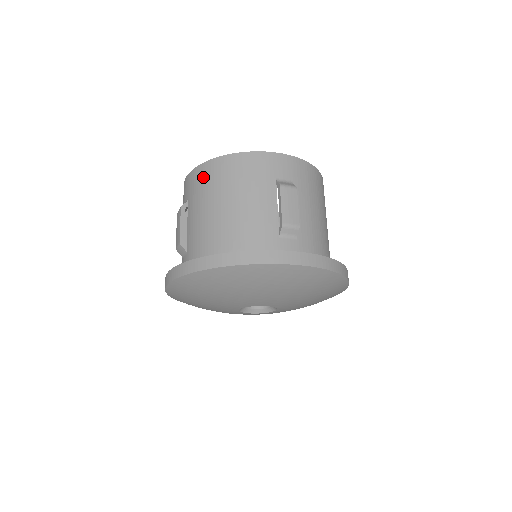
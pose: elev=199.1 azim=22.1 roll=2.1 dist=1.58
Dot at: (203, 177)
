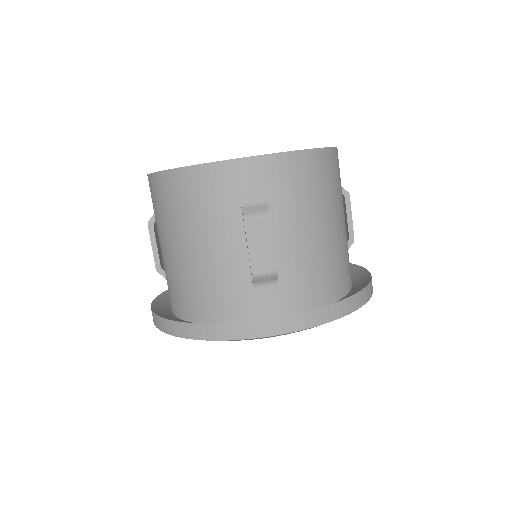
Dot at: (156, 195)
